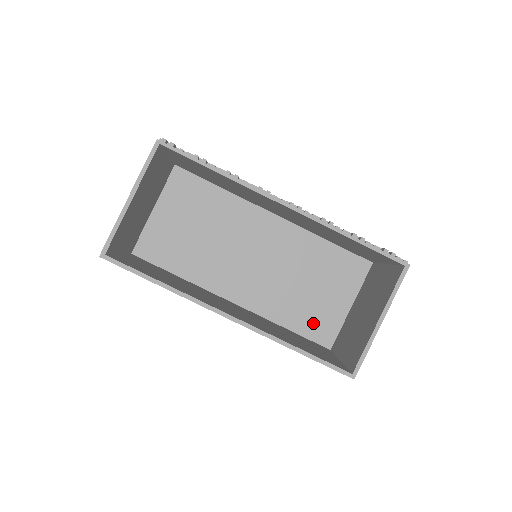
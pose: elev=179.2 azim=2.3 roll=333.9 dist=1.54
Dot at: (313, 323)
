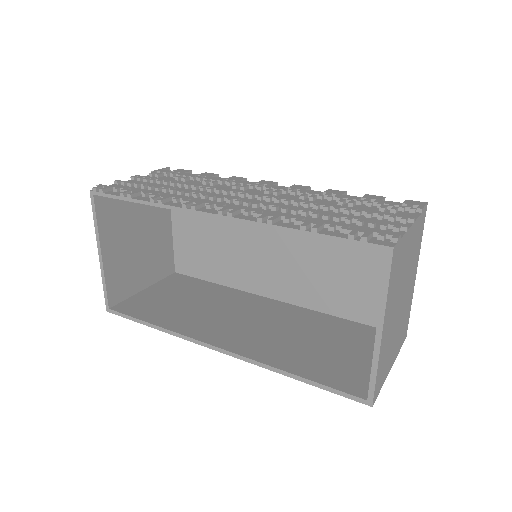
Dot at: (367, 306)
